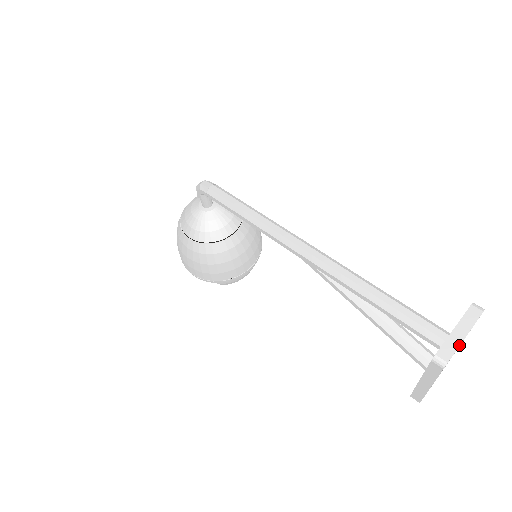
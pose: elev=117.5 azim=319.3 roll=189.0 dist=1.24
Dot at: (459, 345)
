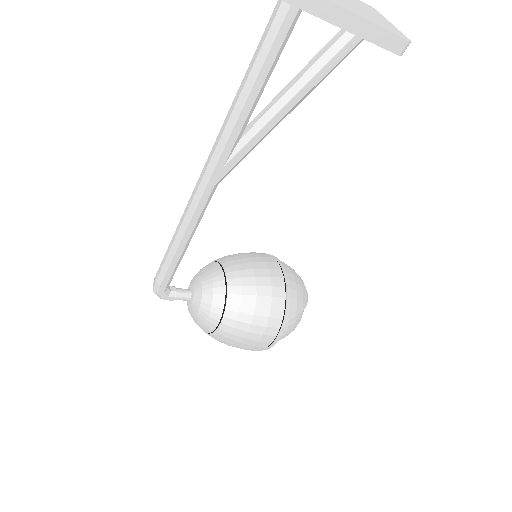
Dot at: out of frame
